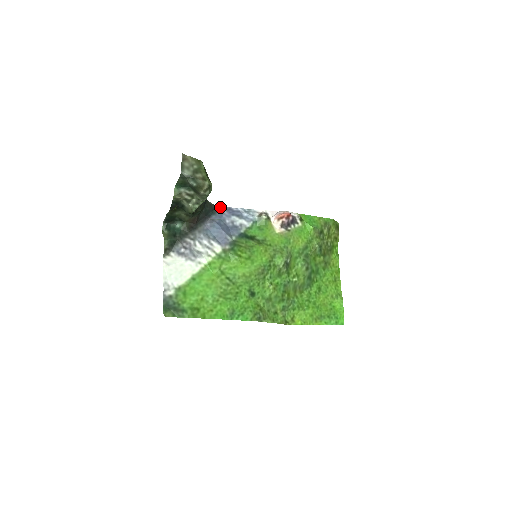
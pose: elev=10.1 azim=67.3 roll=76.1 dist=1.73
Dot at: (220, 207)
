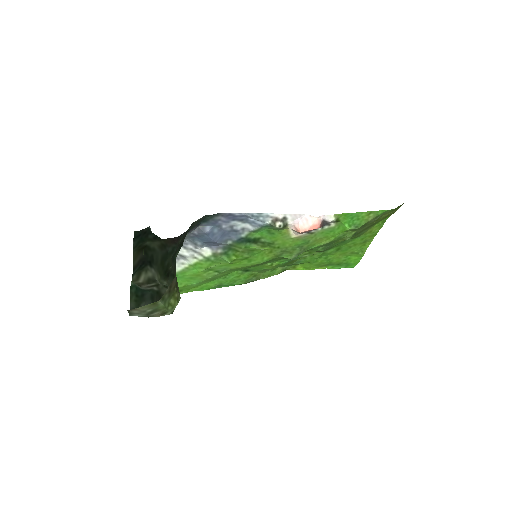
Dot at: (215, 214)
